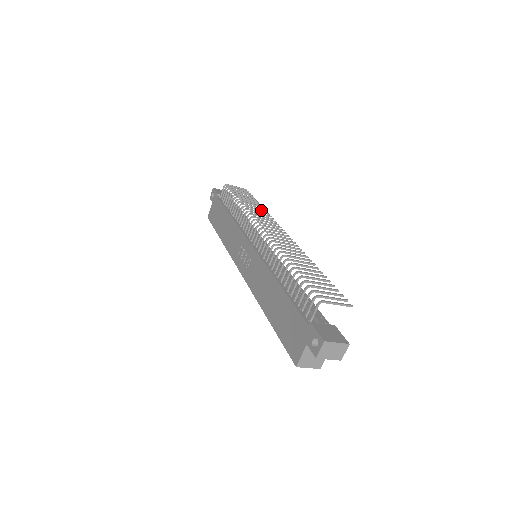
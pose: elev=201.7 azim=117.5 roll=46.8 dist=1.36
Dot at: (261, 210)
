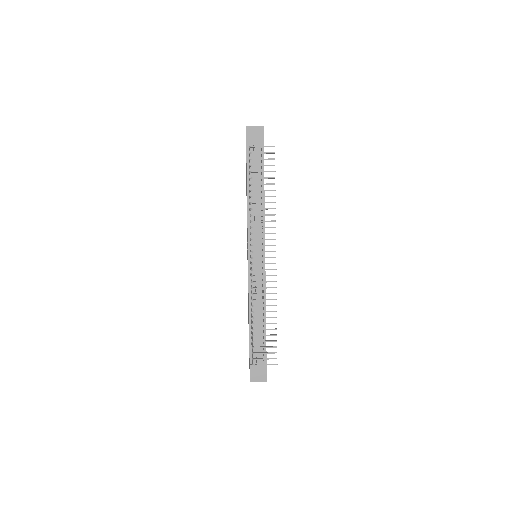
Dot at: occluded
